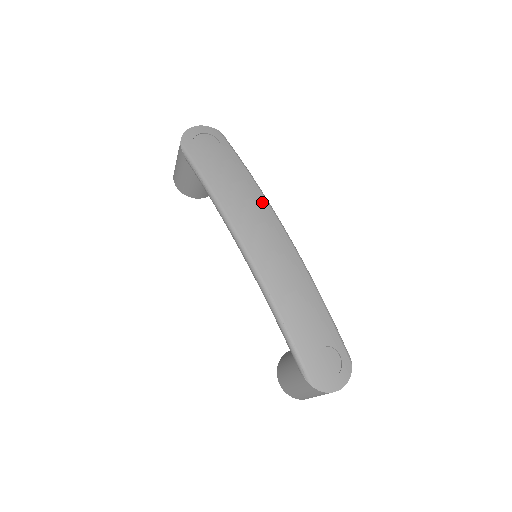
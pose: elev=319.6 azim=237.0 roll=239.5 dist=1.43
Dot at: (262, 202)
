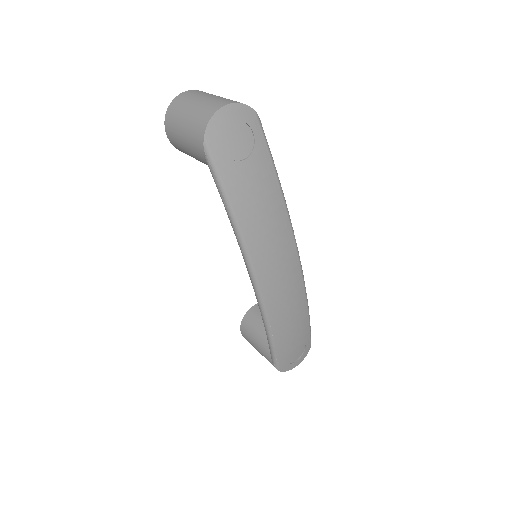
Dot at: (286, 229)
